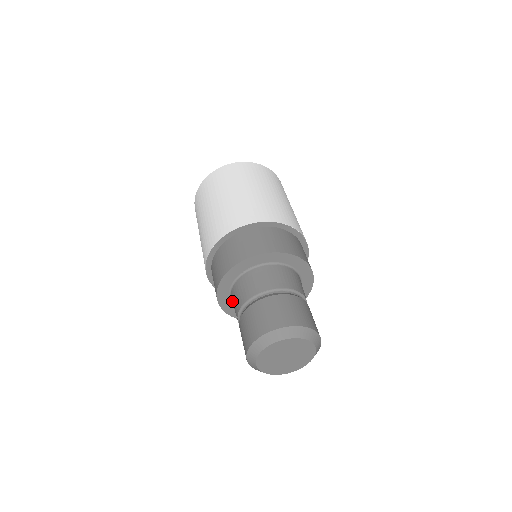
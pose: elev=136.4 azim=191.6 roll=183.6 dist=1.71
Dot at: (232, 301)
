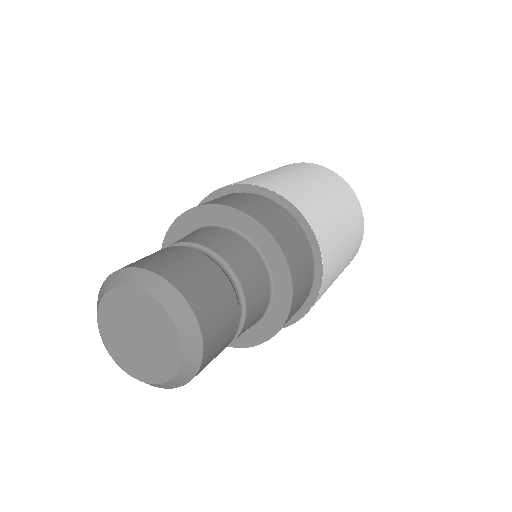
Dot at: occluded
